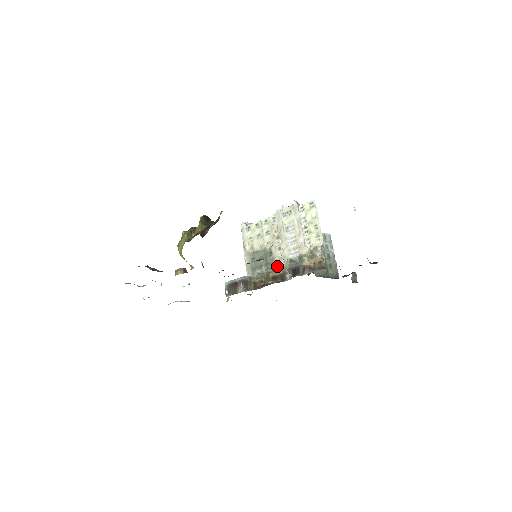
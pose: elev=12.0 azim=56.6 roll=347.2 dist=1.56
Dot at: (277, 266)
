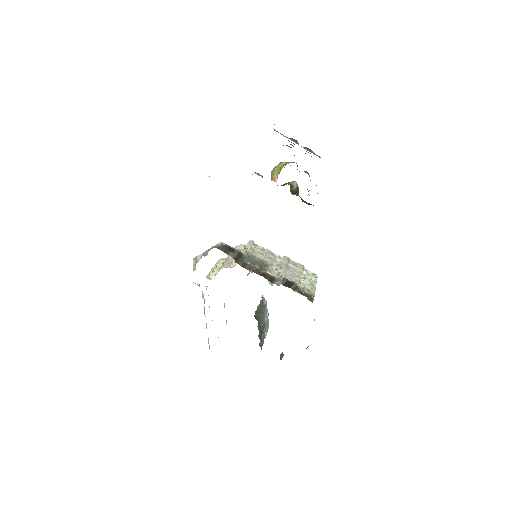
Dot at: occluded
